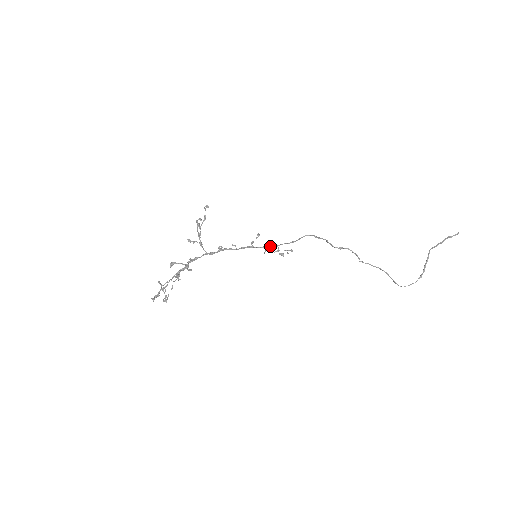
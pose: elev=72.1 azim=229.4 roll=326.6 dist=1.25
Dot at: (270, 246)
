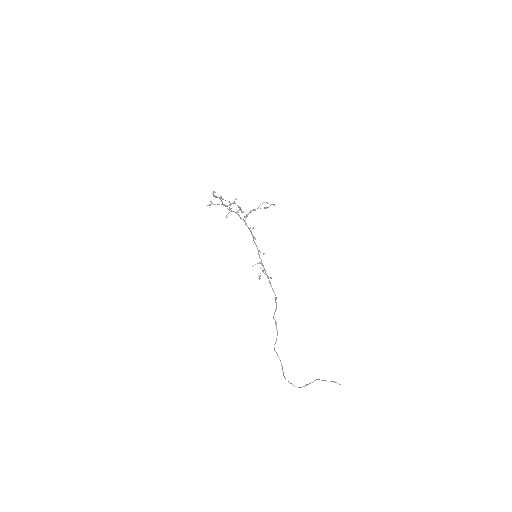
Dot at: (263, 265)
